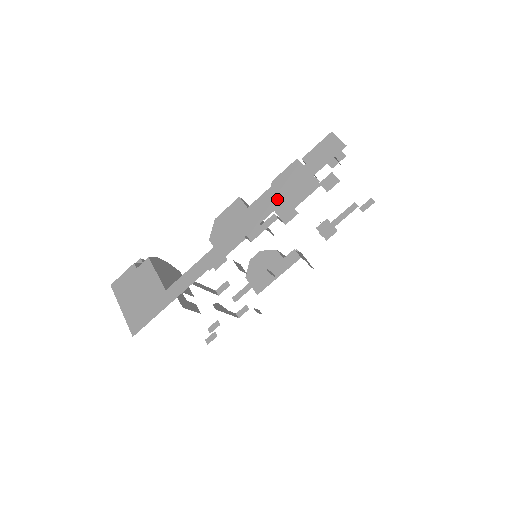
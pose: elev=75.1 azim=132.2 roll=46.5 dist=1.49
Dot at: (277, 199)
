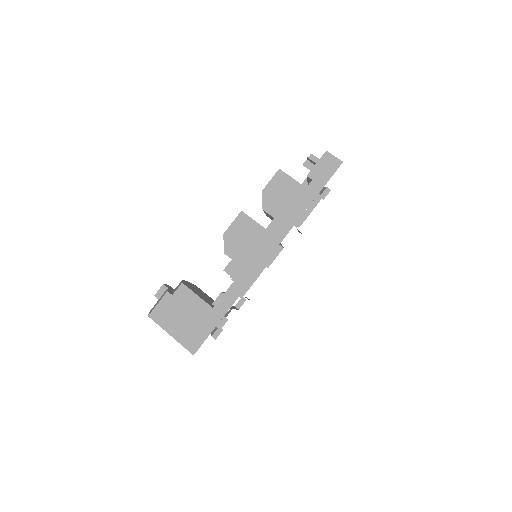
Dot at: (296, 212)
